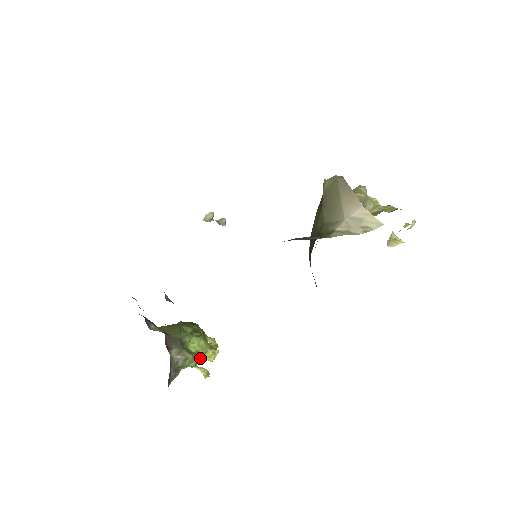
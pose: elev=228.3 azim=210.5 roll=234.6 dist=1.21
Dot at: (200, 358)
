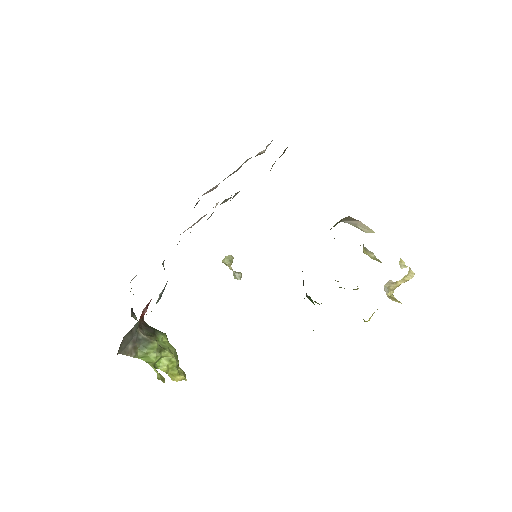
Dot at: (163, 366)
